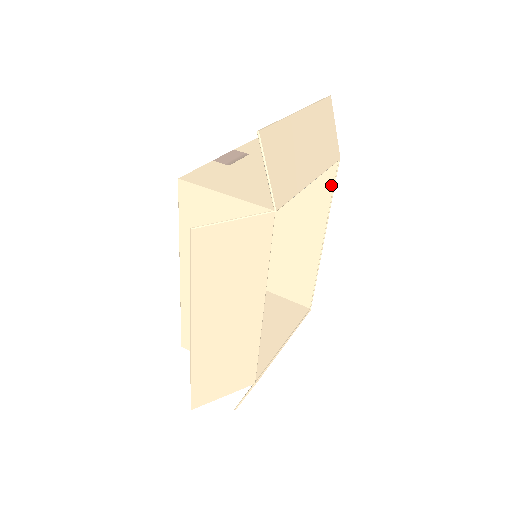
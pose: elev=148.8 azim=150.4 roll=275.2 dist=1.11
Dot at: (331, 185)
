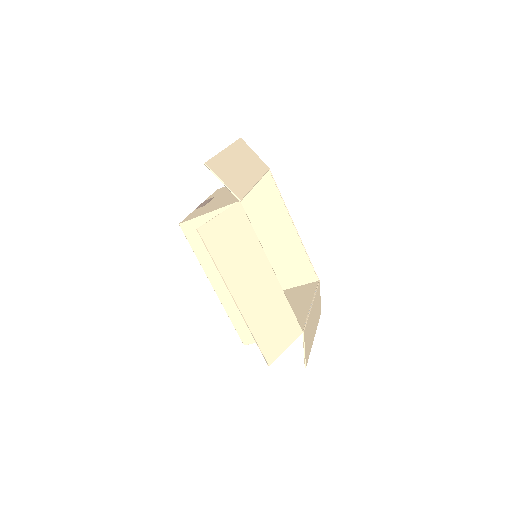
Dot at: (275, 188)
